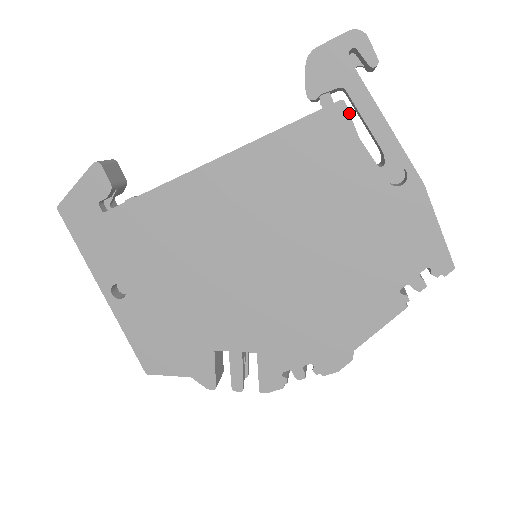
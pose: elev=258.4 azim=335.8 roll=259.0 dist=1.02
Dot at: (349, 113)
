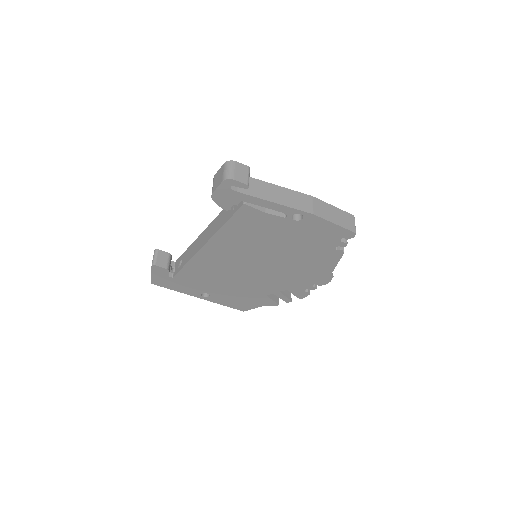
Dot at: (252, 207)
